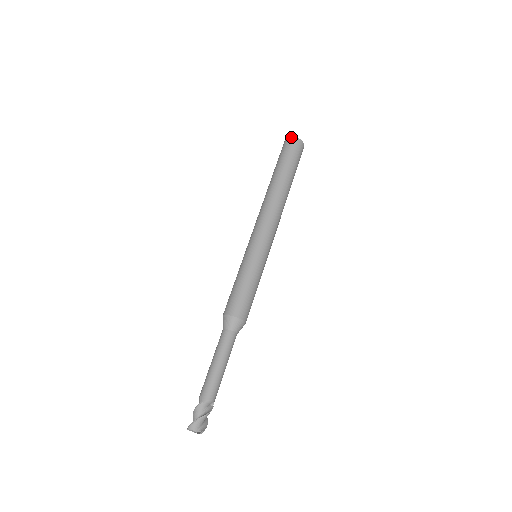
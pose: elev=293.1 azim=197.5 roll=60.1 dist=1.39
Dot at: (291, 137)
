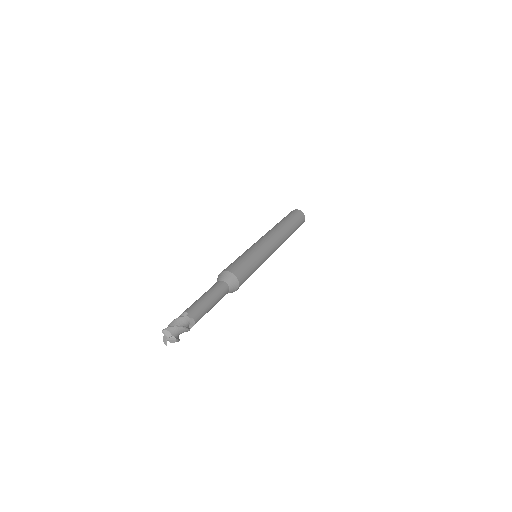
Dot at: (300, 210)
